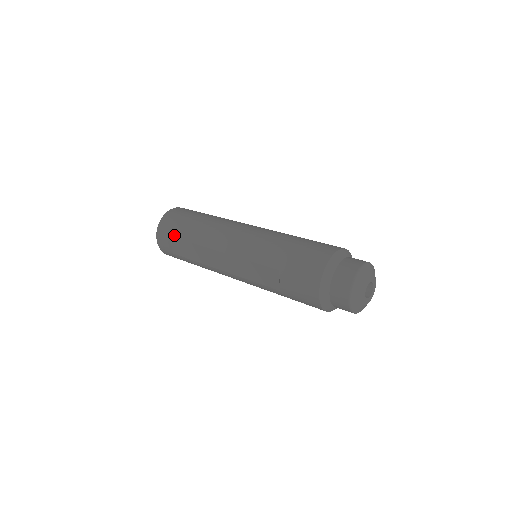
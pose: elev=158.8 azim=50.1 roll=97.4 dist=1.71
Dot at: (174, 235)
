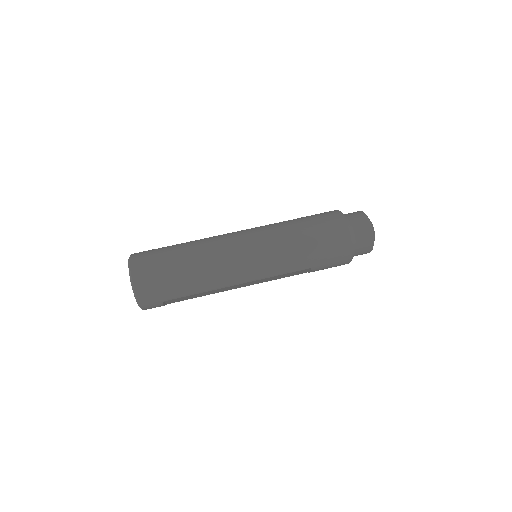
Dot at: (170, 299)
